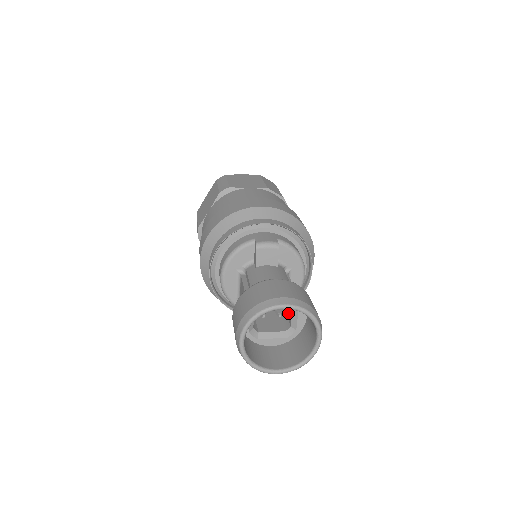
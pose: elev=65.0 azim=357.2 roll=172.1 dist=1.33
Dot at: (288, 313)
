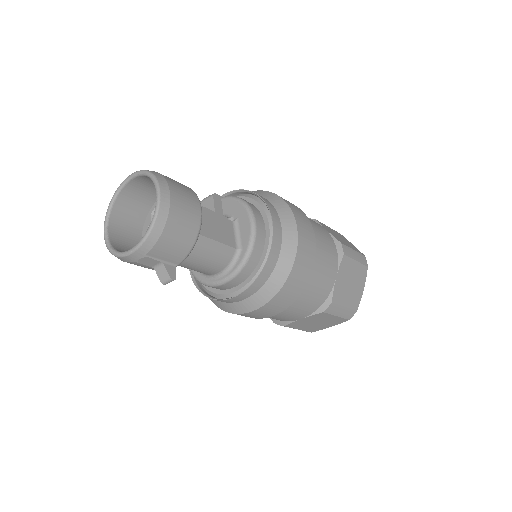
Dot at: occluded
